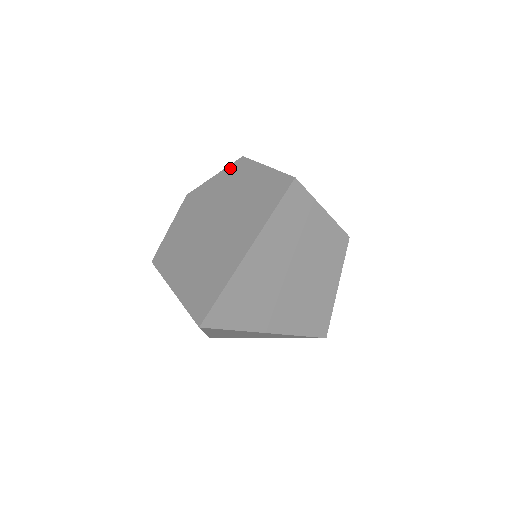
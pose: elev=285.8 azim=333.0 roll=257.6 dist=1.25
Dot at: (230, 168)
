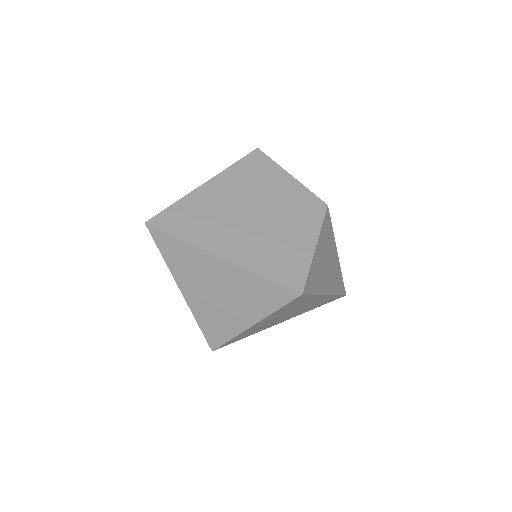
Dot at: occluded
